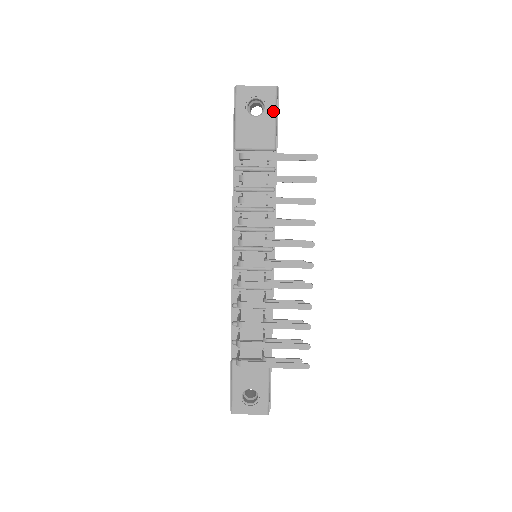
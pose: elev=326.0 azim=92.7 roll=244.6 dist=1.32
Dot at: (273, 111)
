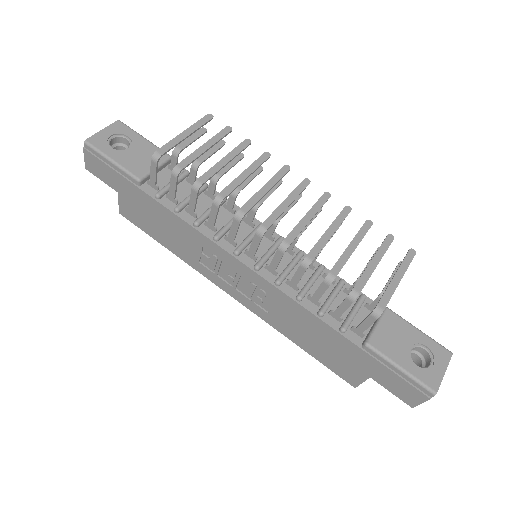
Dot at: (137, 135)
